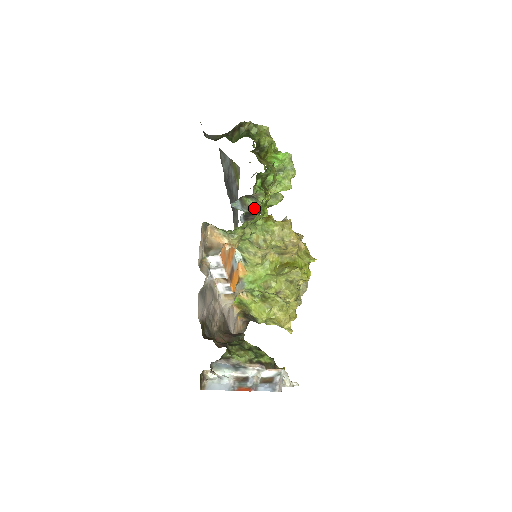
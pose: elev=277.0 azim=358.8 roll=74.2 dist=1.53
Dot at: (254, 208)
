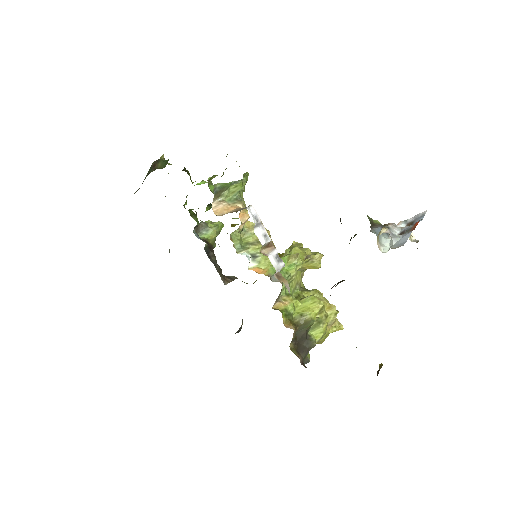
Dot at: (208, 242)
